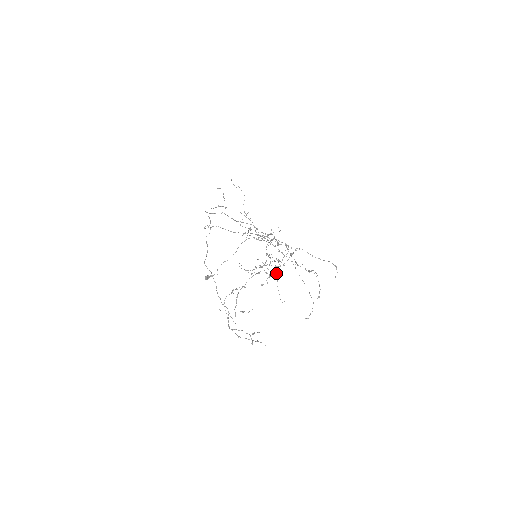
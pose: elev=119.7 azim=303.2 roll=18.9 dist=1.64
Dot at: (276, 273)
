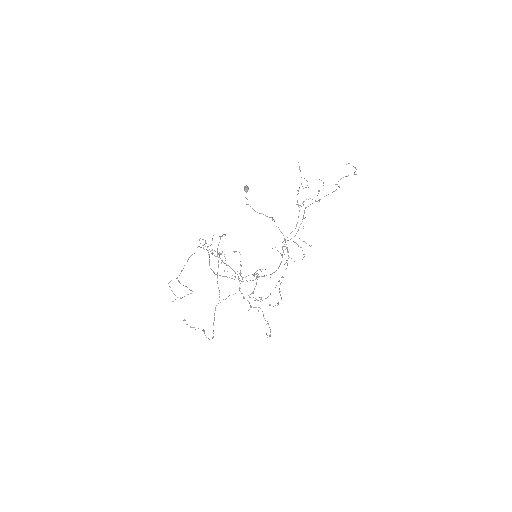
Dot at: occluded
